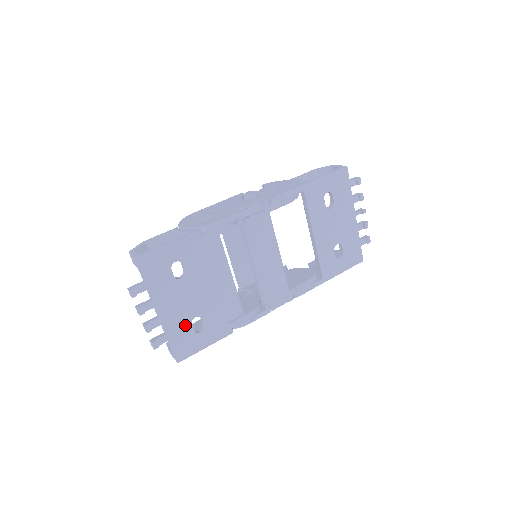
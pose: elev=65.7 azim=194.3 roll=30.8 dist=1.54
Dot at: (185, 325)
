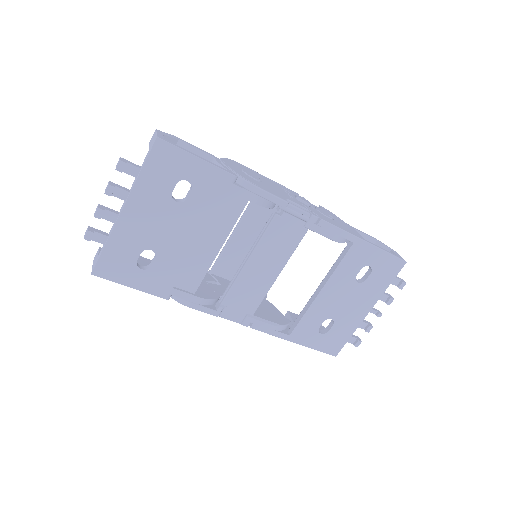
Dot at: (135, 247)
